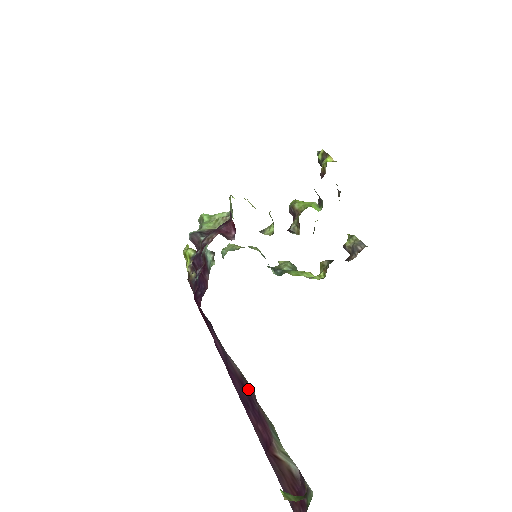
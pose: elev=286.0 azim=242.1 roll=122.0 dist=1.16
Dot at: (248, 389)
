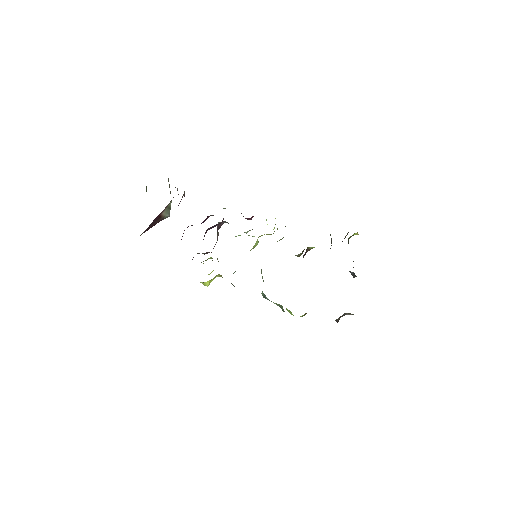
Dot at: occluded
